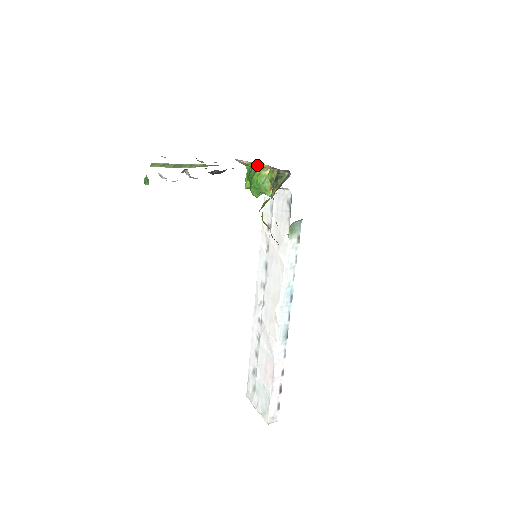
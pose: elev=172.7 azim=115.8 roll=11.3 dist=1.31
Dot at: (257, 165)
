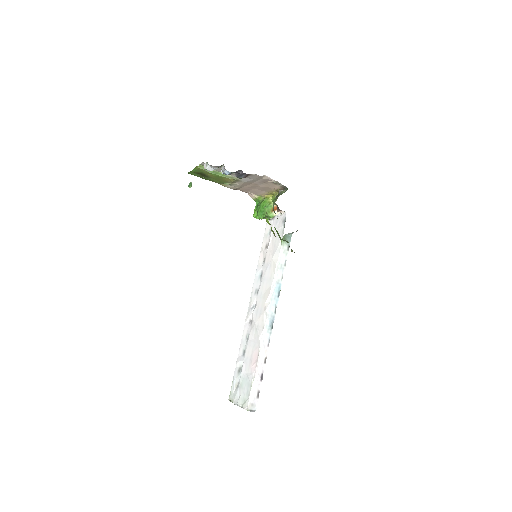
Dot at: (267, 176)
